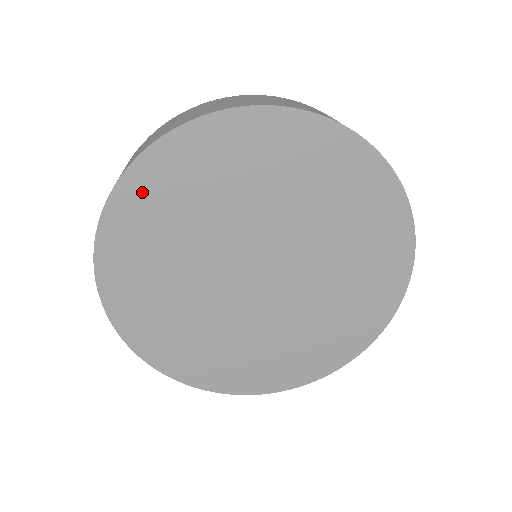
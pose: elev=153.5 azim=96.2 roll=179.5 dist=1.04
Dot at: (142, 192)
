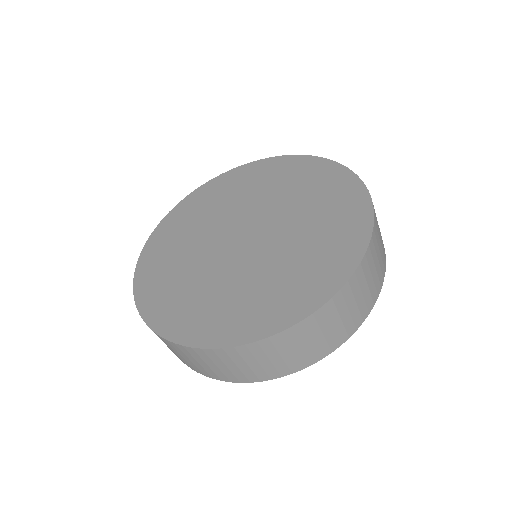
Dot at: (223, 182)
